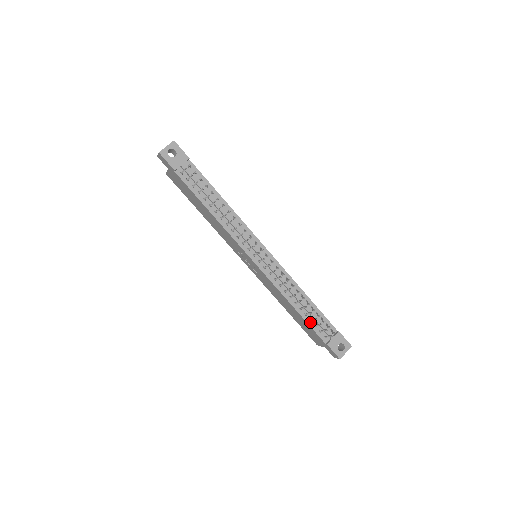
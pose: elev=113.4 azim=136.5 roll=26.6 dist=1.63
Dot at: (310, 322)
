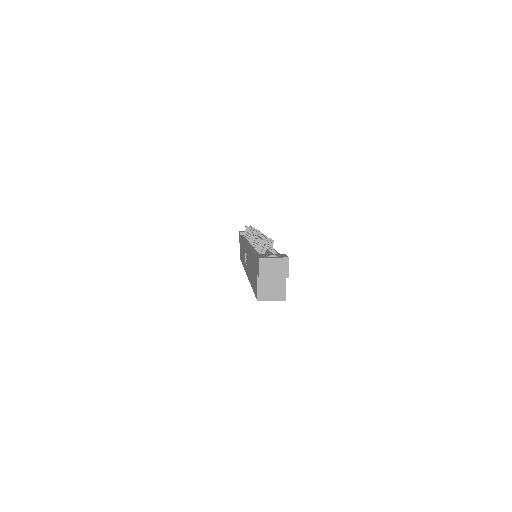
Dot at: (257, 253)
